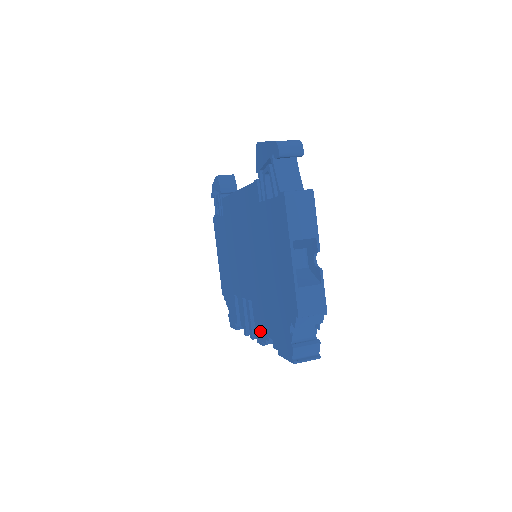
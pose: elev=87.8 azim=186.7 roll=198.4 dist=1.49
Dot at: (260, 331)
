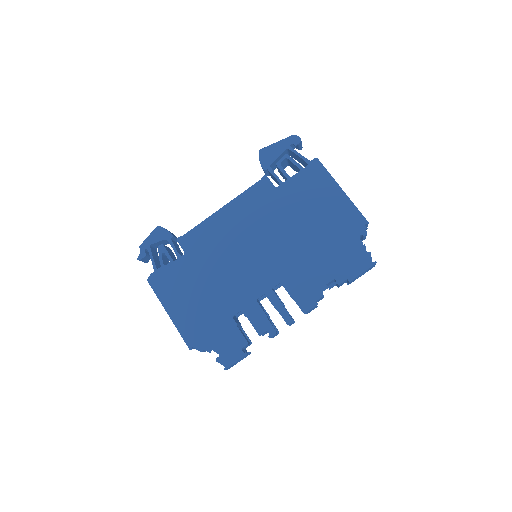
Dot at: (308, 295)
